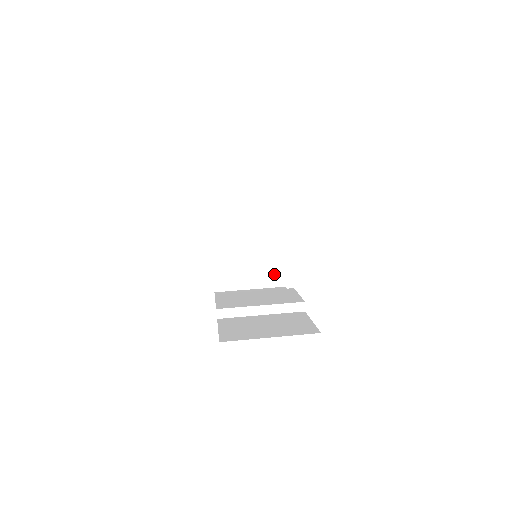
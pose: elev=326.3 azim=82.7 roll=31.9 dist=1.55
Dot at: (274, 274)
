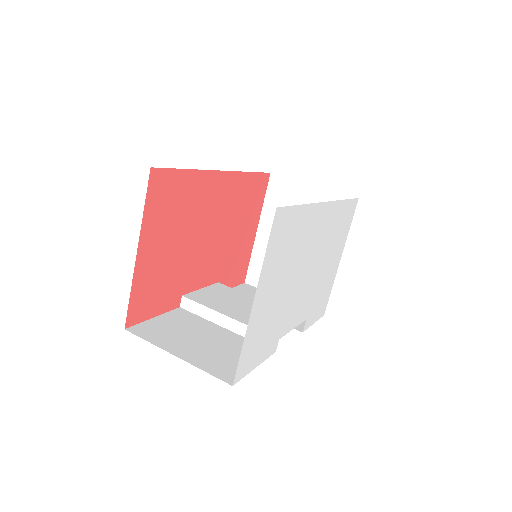
Dot at: occluded
